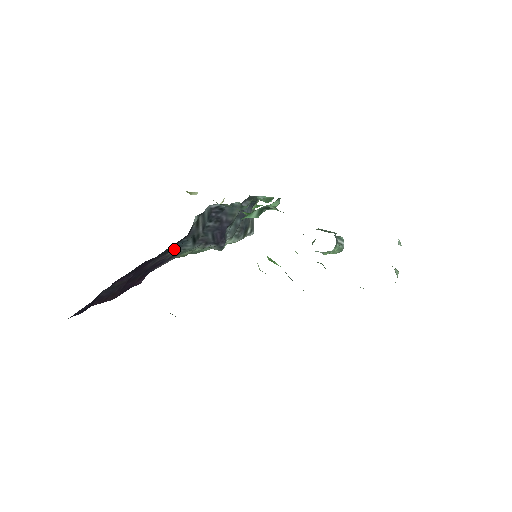
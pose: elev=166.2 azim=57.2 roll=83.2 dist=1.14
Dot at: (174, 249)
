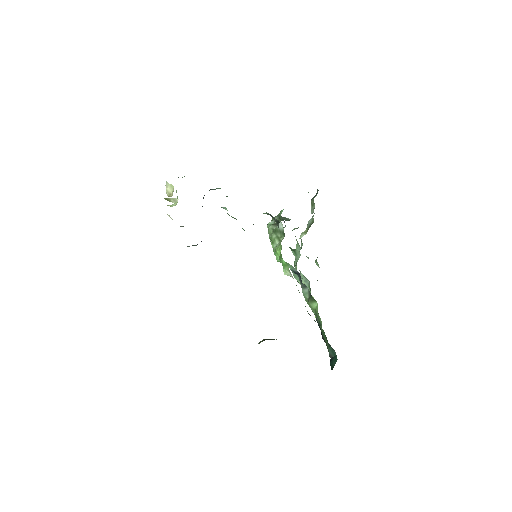
Dot at: occluded
